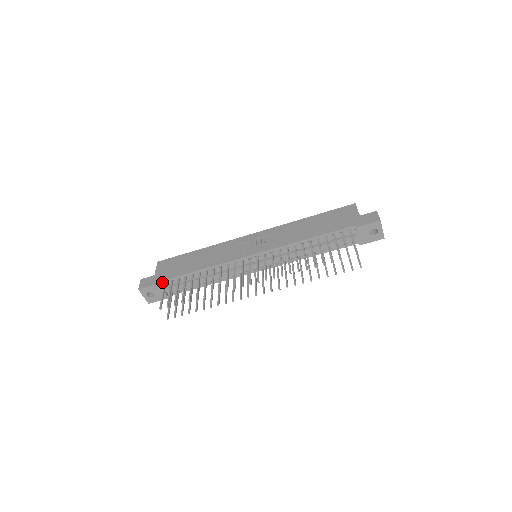
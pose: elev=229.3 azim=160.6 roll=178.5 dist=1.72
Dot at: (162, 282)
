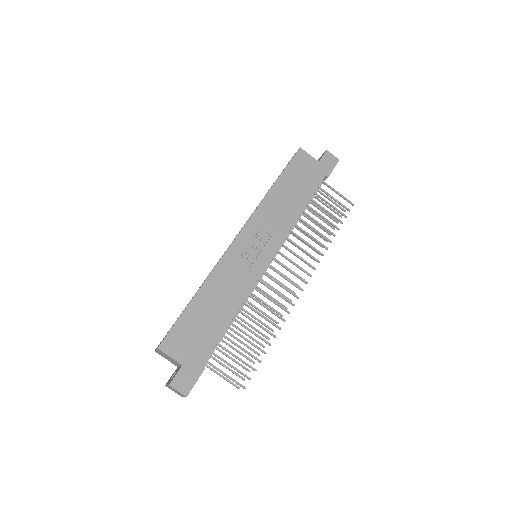
Dot at: (203, 363)
